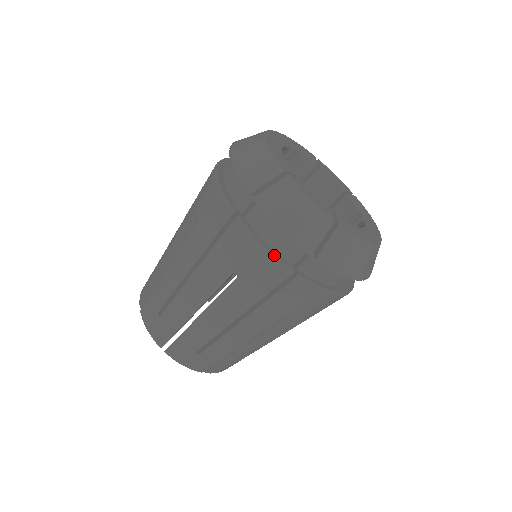
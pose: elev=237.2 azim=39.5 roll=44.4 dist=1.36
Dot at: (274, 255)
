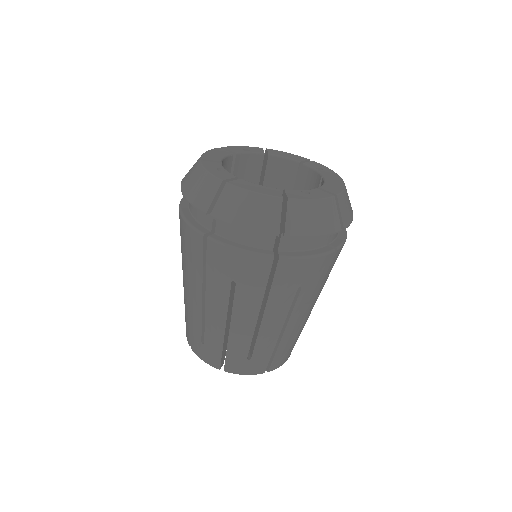
Dot at: (191, 224)
